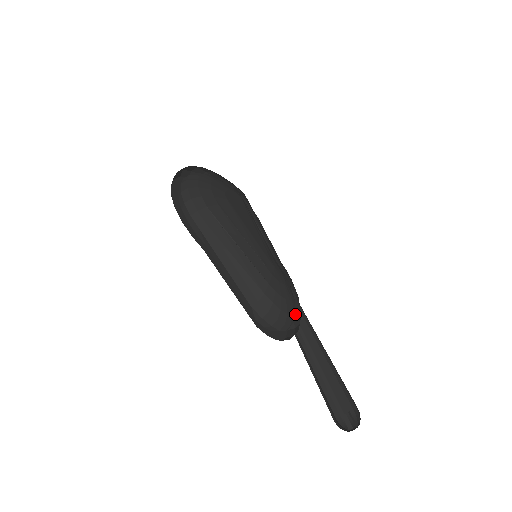
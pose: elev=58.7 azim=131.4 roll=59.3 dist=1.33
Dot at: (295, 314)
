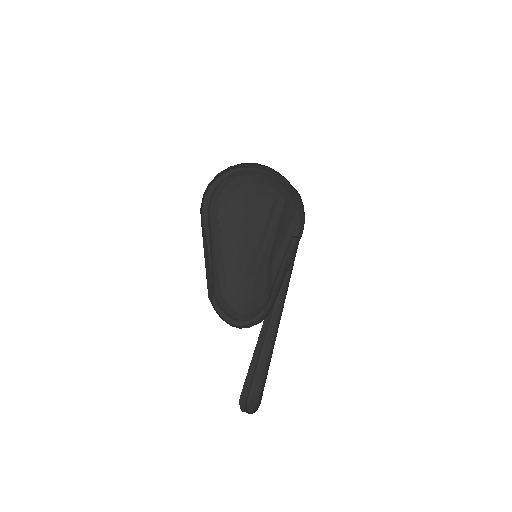
Dot at: occluded
